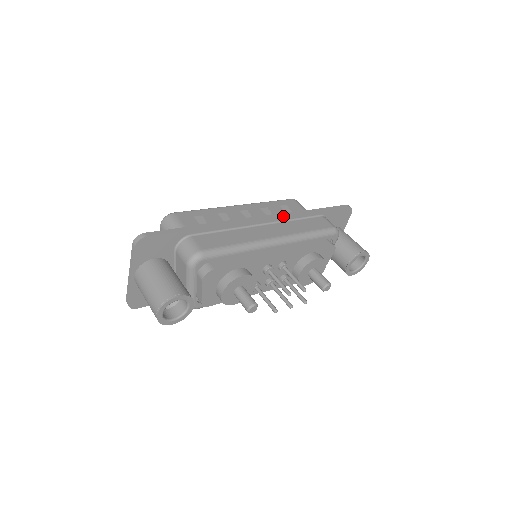
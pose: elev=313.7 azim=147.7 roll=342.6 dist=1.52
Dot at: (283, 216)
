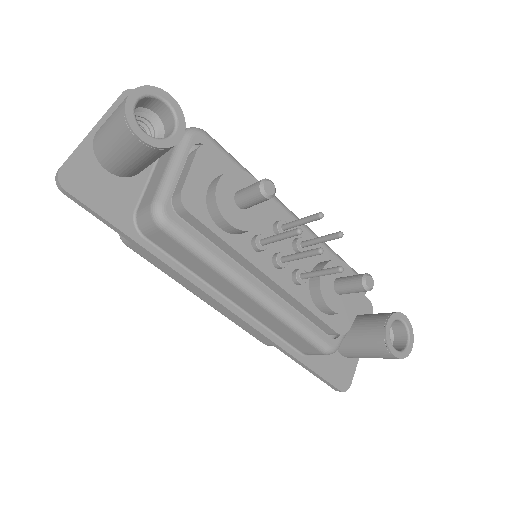
Dot at: occluded
